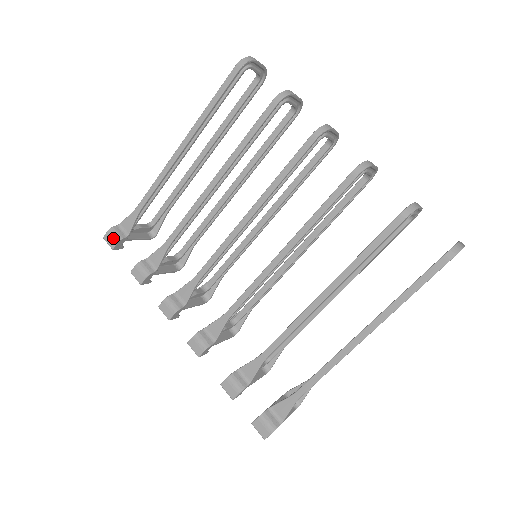
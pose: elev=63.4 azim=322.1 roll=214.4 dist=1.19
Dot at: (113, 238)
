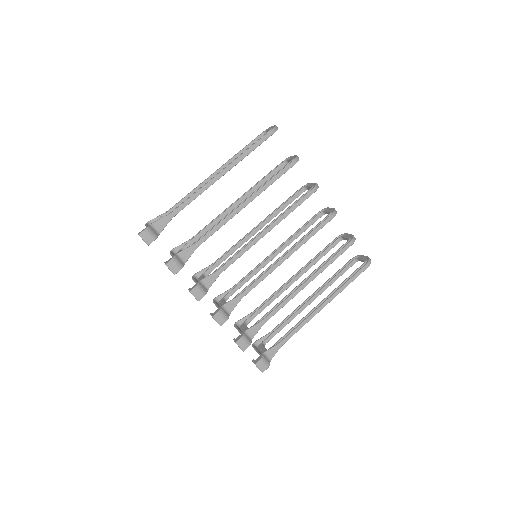
Dot at: (151, 236)
